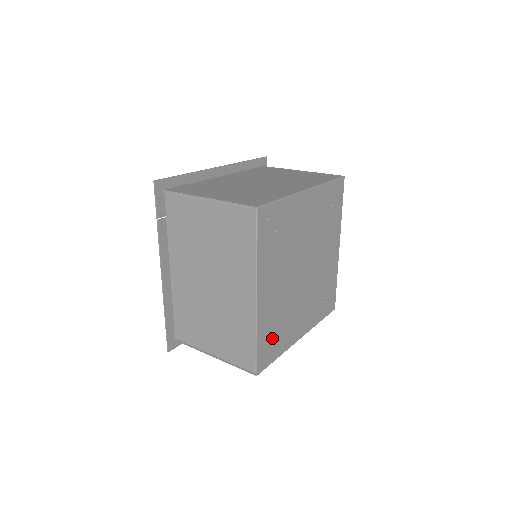
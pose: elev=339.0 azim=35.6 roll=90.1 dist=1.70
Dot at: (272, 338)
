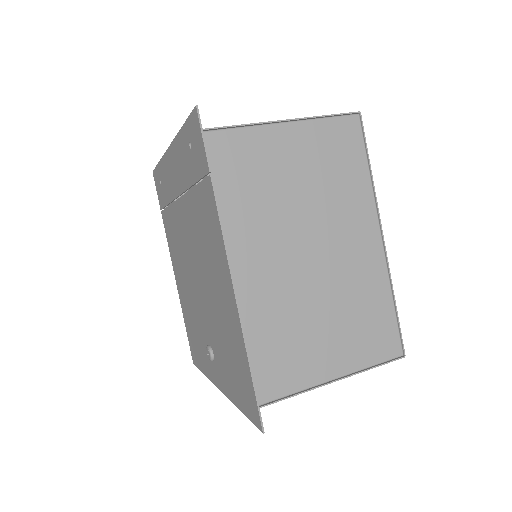
Dot at: occluded
